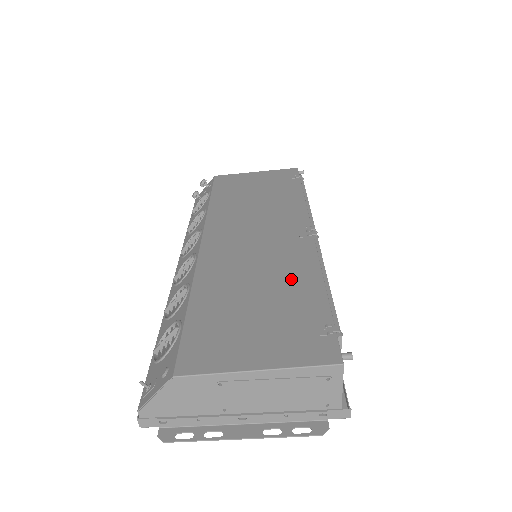
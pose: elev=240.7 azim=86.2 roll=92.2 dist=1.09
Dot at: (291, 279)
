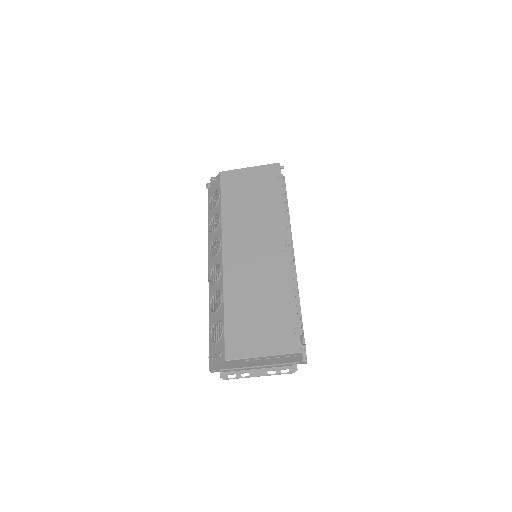
Dot at: (277, 291)
